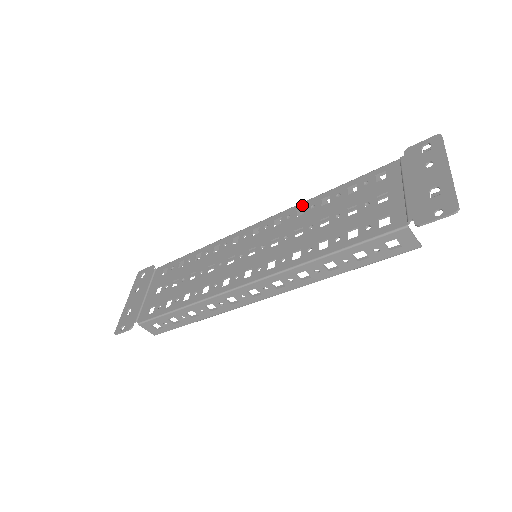
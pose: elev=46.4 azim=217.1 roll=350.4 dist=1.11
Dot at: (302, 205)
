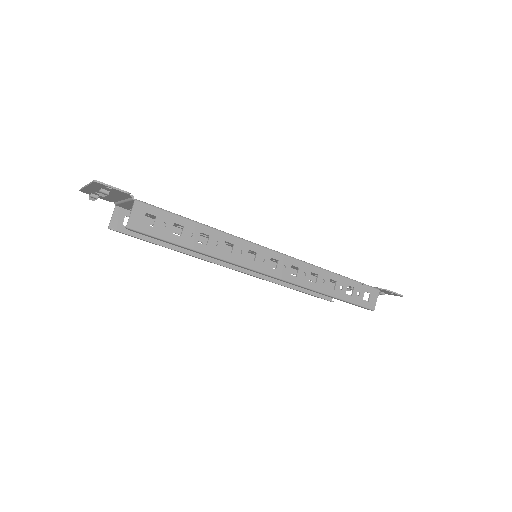
Dot at: occluded
